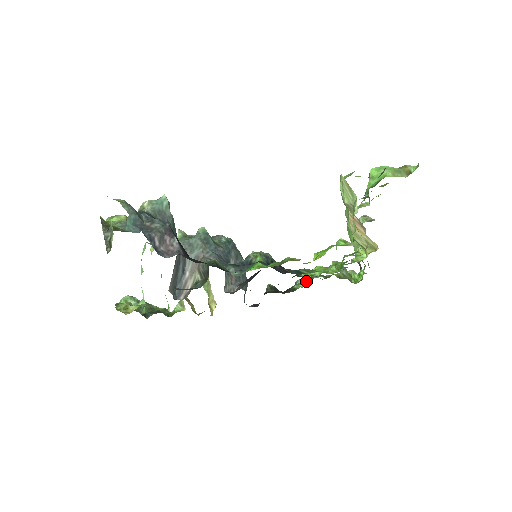
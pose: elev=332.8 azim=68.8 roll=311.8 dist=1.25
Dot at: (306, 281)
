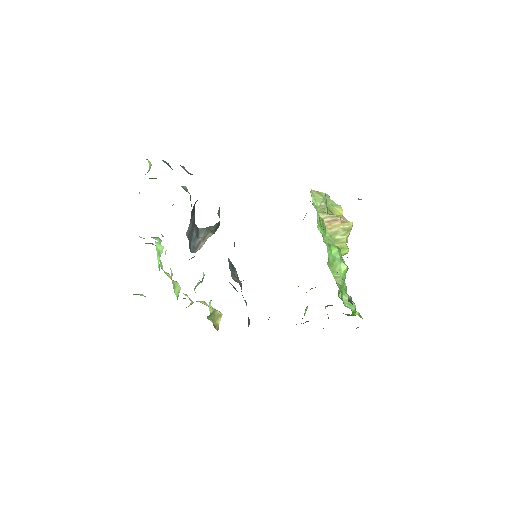
Dot at: (305, 313)
